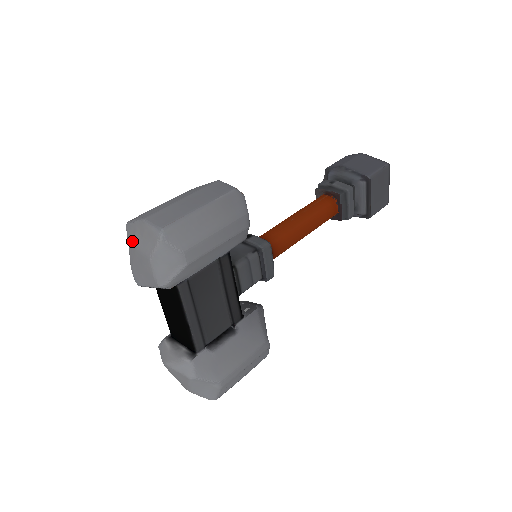
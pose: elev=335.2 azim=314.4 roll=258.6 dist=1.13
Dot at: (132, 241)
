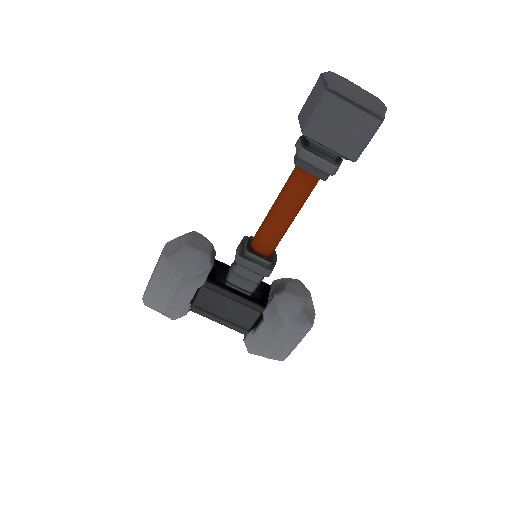
Dot at: occluded
